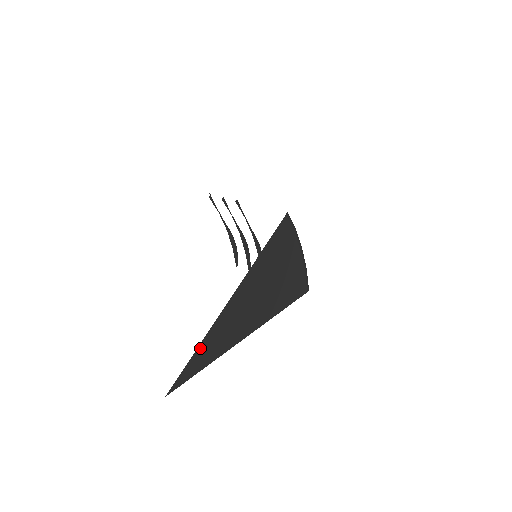
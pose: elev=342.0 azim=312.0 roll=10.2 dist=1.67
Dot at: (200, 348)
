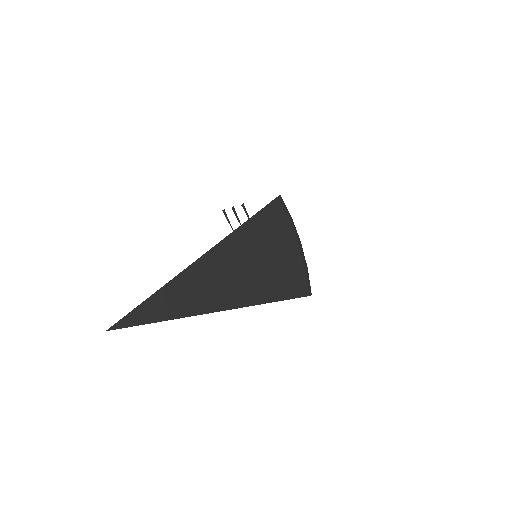
Dot at: (158, 295)
